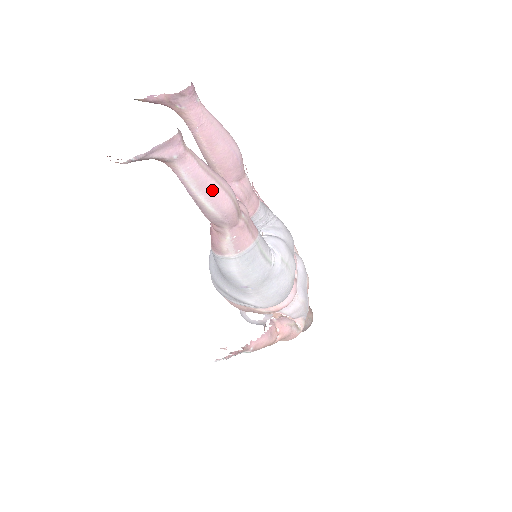
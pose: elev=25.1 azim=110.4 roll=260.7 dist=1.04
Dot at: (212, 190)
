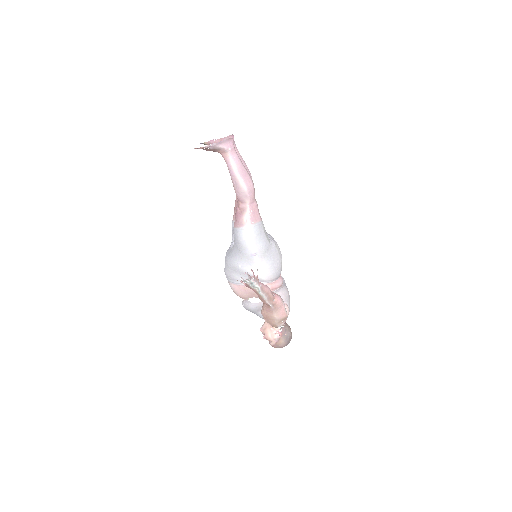
Dot at: (244, 173)
